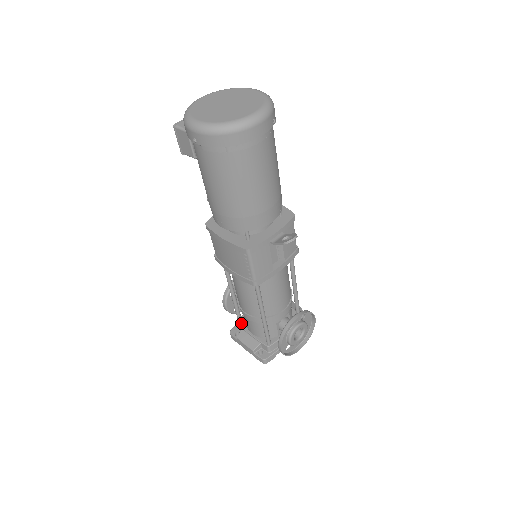
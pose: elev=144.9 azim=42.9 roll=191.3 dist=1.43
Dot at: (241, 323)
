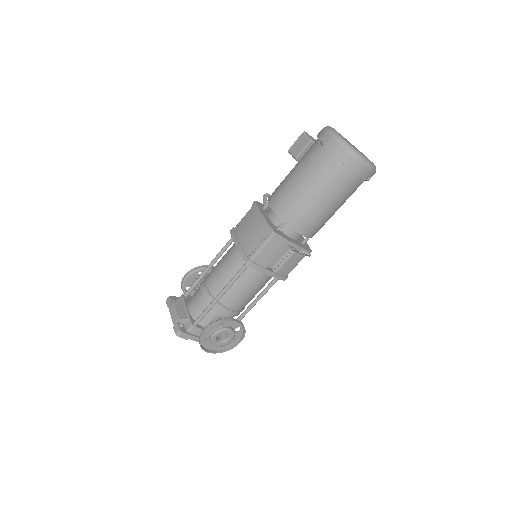
Dot at: (185, 297)
